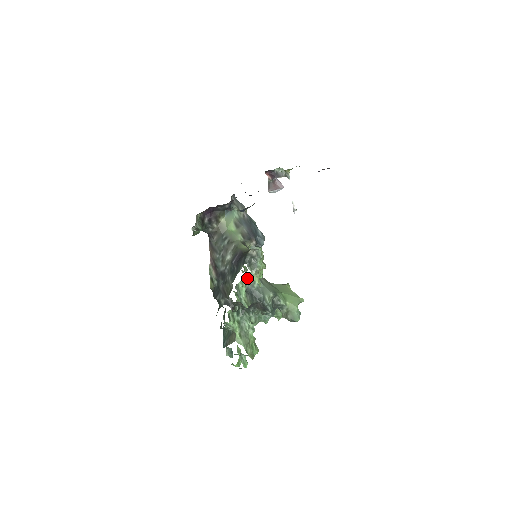
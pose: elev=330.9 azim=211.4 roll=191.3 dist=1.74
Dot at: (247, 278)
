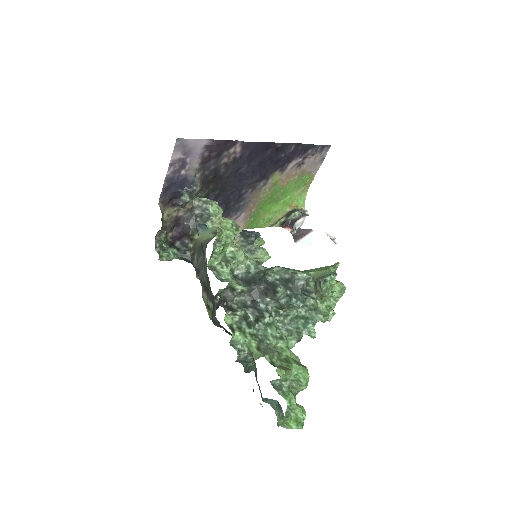
Dot at: (228, 259)
